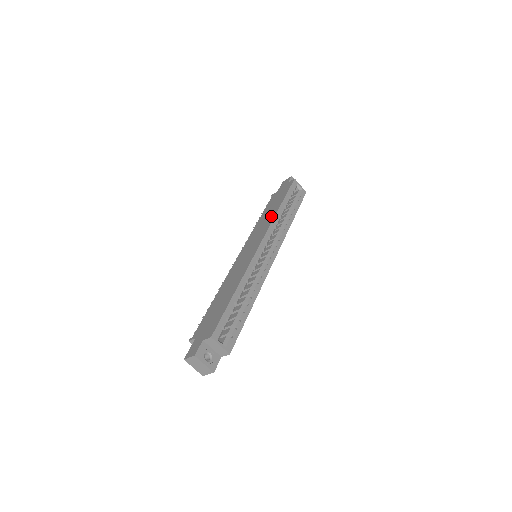
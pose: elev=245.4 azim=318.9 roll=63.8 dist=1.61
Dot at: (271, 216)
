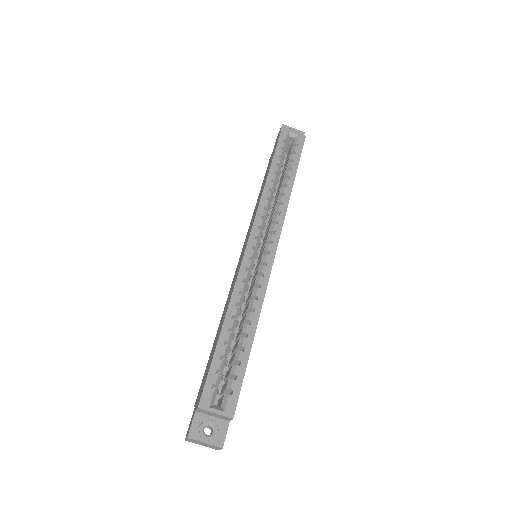
Dot at: occluded
